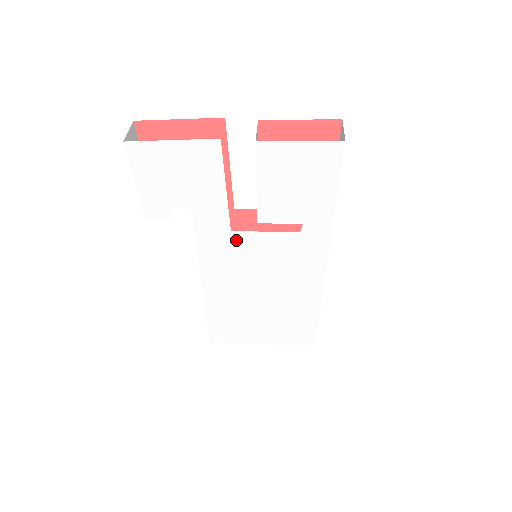
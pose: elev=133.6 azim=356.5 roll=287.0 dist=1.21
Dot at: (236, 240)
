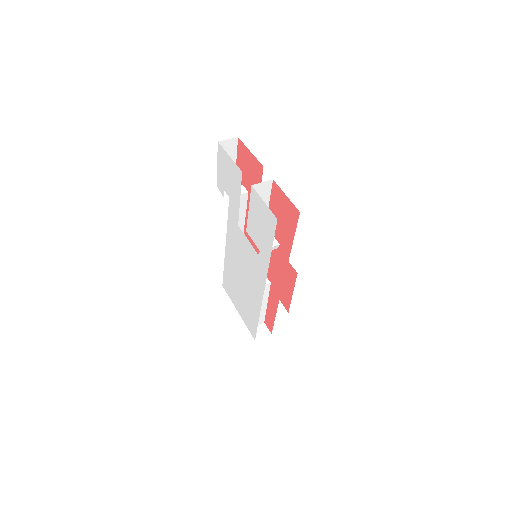
Dot at: (239, 232)
